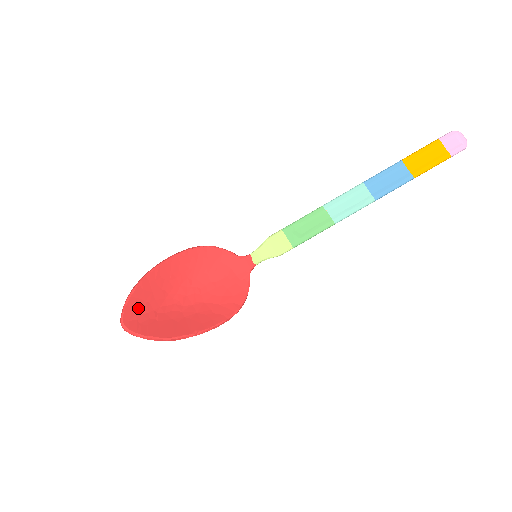
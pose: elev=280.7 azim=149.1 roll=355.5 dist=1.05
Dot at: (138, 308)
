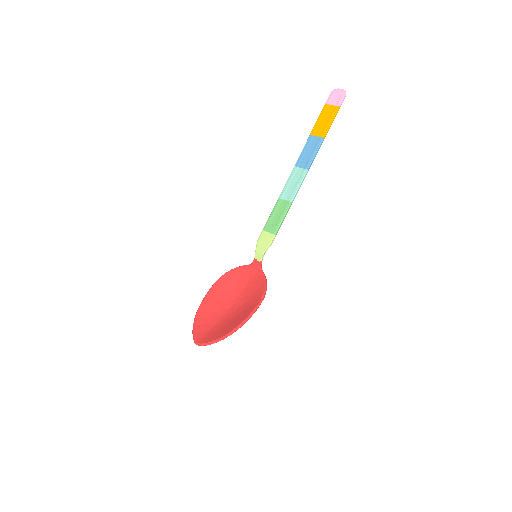
Dot at: (202, 330)
